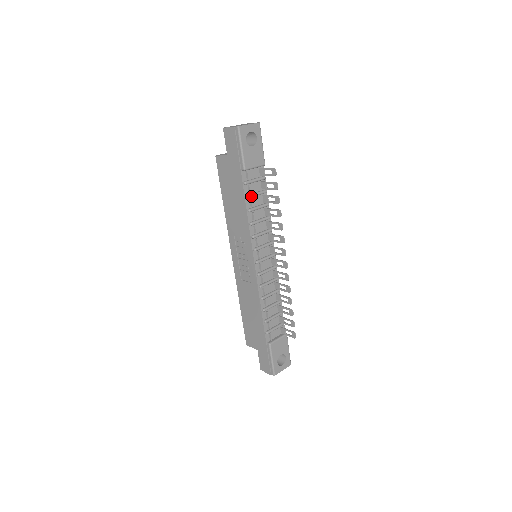
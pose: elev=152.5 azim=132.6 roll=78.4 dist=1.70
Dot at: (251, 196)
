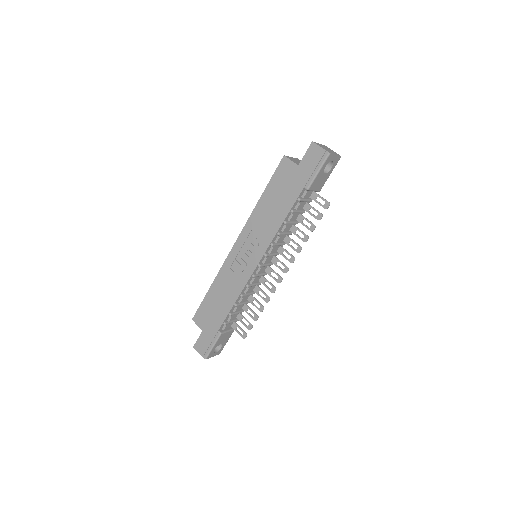
Dot at: (295, 212)
